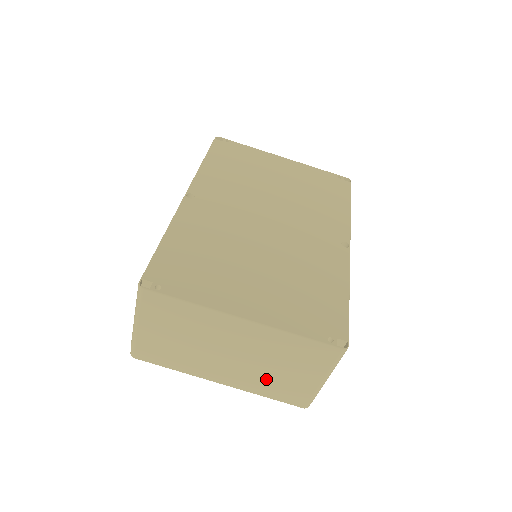
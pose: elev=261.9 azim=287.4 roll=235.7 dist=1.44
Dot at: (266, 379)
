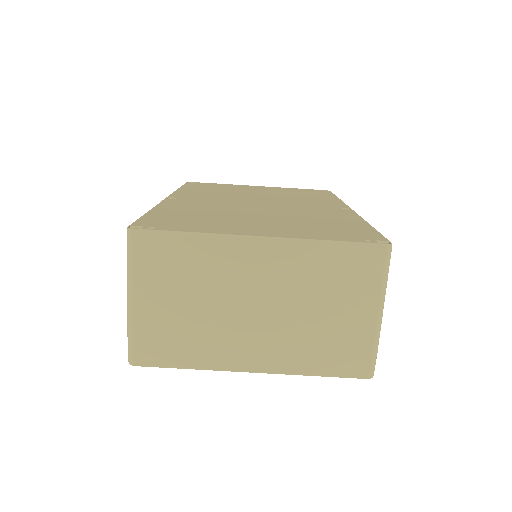
Dot at: (308, 338)
